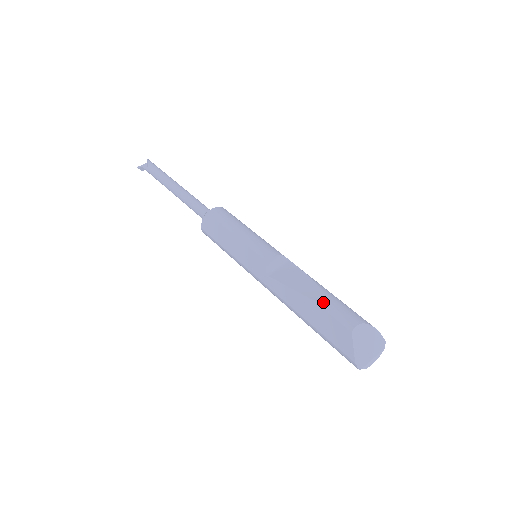
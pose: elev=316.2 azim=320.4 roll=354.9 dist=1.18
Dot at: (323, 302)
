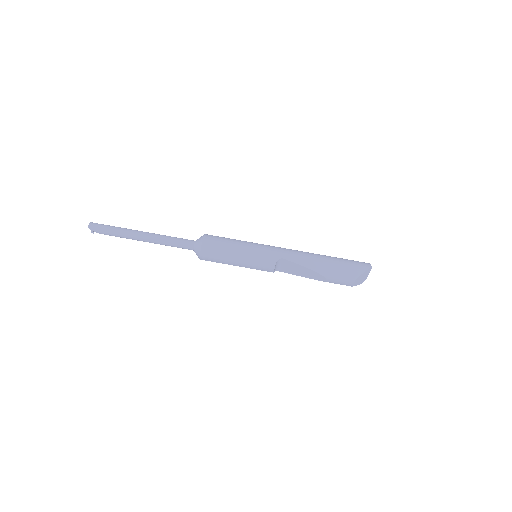
Dot at: (326, 281)
